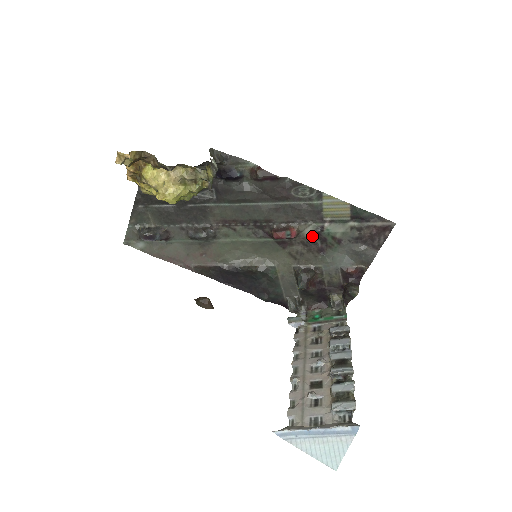
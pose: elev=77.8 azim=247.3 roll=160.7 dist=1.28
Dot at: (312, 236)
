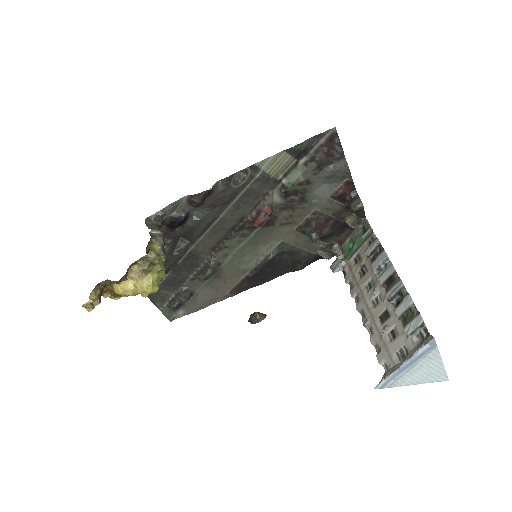
Dot at: (283, 198)
